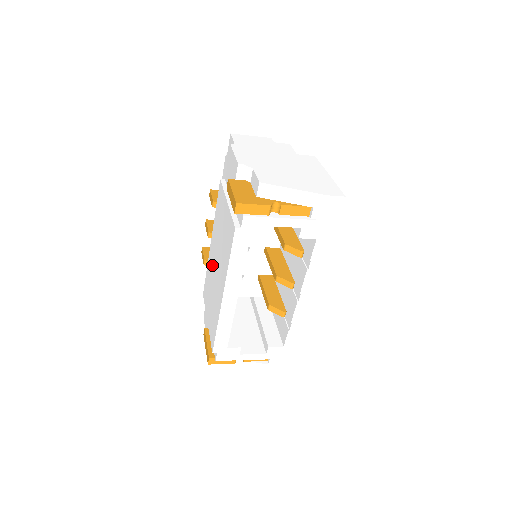
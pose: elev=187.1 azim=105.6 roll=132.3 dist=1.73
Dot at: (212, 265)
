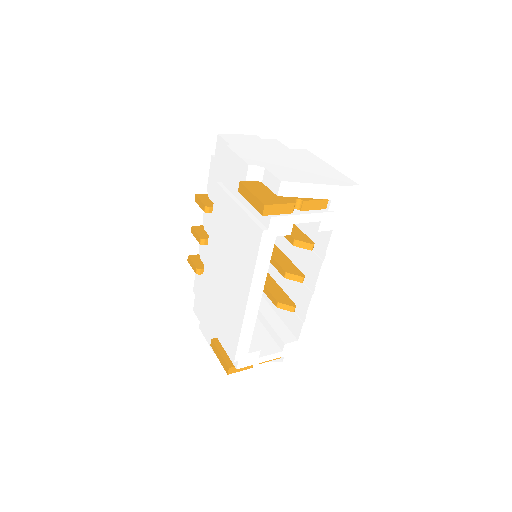
Dot at: (215, 272)
